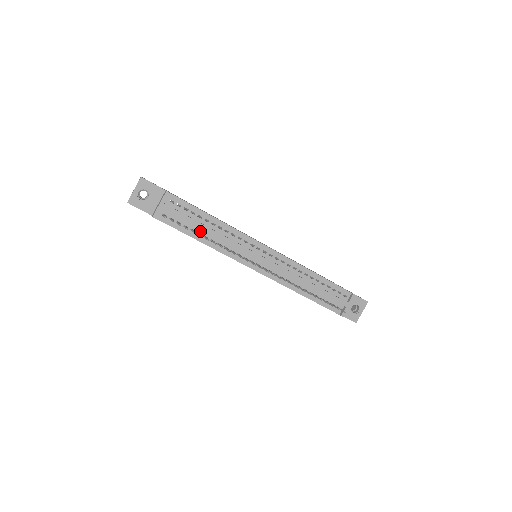
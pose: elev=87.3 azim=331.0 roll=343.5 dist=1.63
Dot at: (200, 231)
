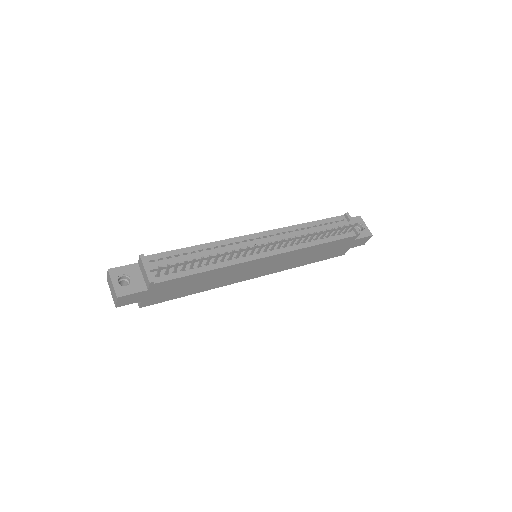
Dot at: (197, 264)
